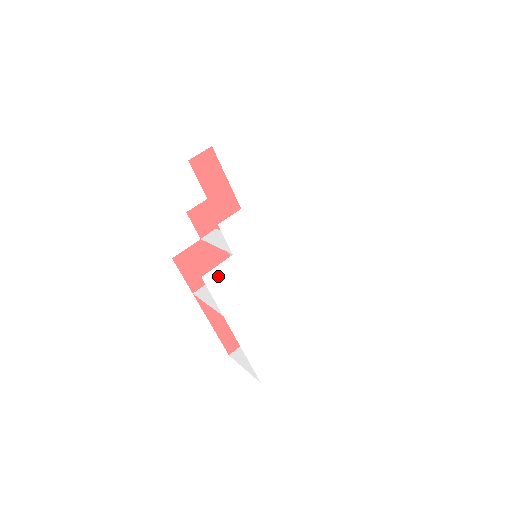
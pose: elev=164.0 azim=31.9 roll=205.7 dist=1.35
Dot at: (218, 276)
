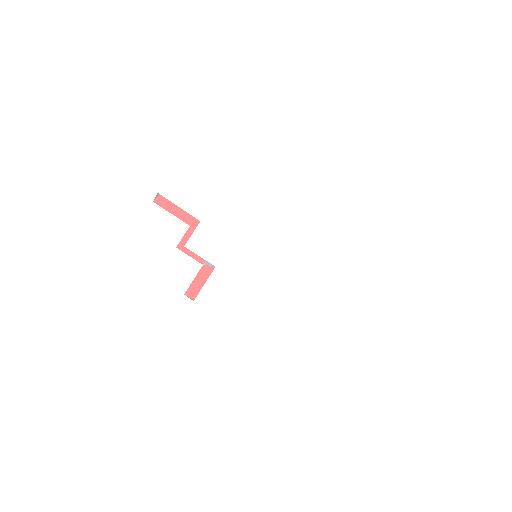
Dot at: (211, 293)
